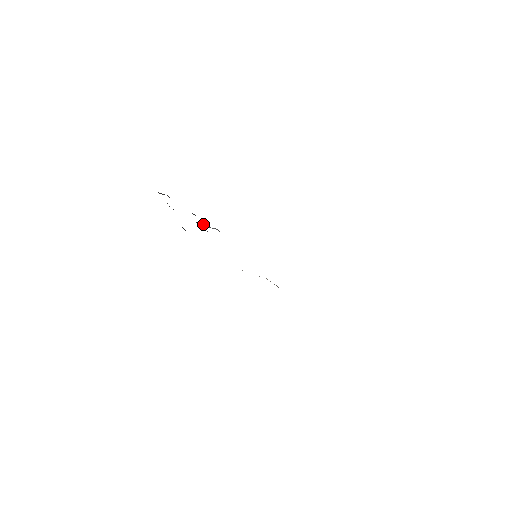
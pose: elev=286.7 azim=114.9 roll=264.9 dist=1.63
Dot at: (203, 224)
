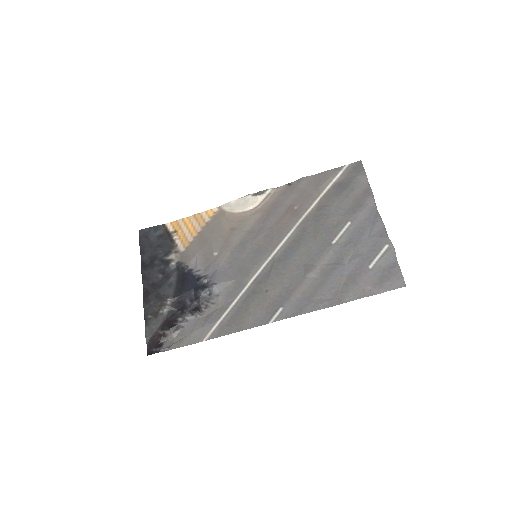
Dot at: (202, 293)
